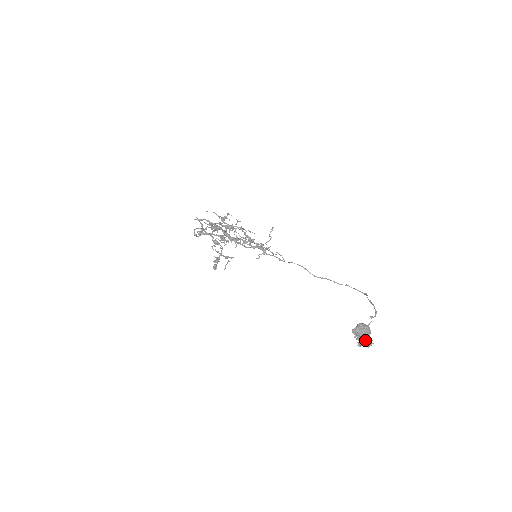
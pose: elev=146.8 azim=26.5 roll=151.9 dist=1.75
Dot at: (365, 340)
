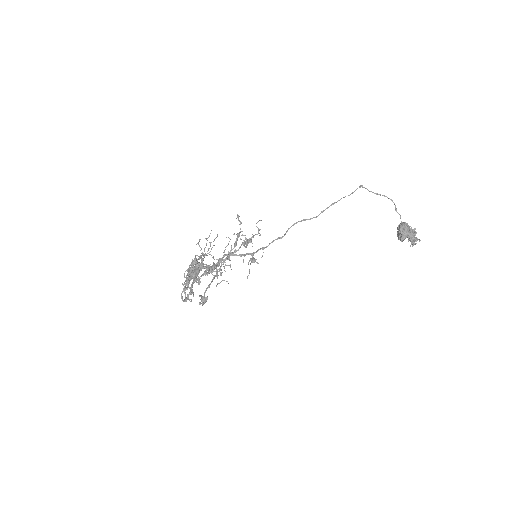
Dot at: (413, 236)
